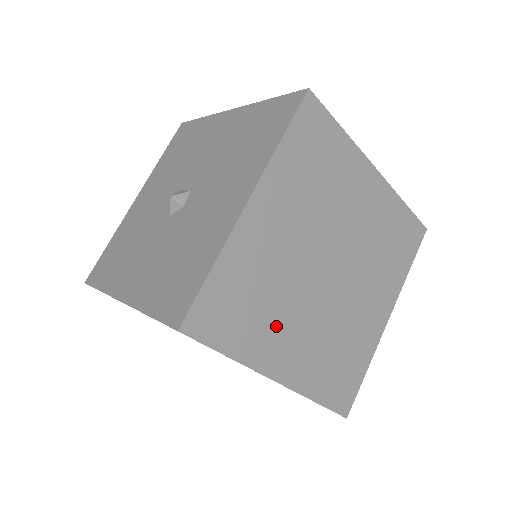
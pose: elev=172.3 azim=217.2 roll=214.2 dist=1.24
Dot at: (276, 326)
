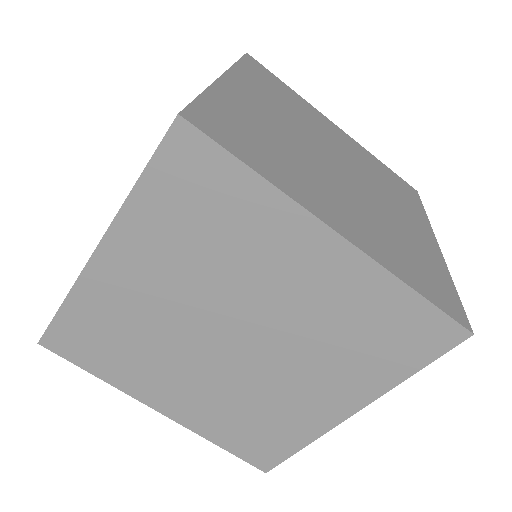
Dot at: (305, 178)
